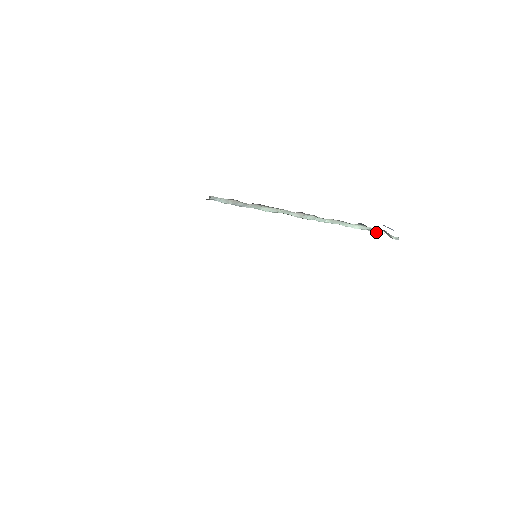
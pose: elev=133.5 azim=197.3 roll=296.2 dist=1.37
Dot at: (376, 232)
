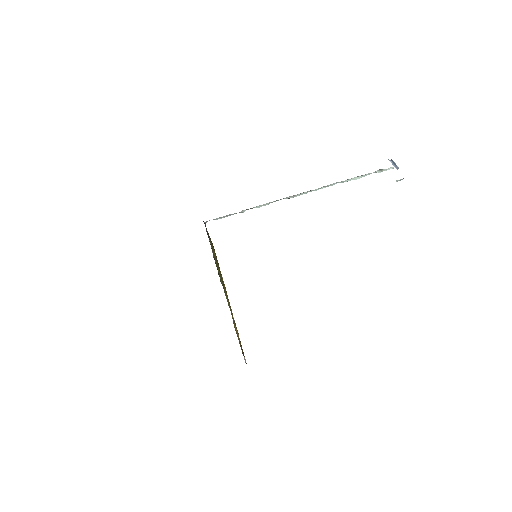
Dot at: occluded
